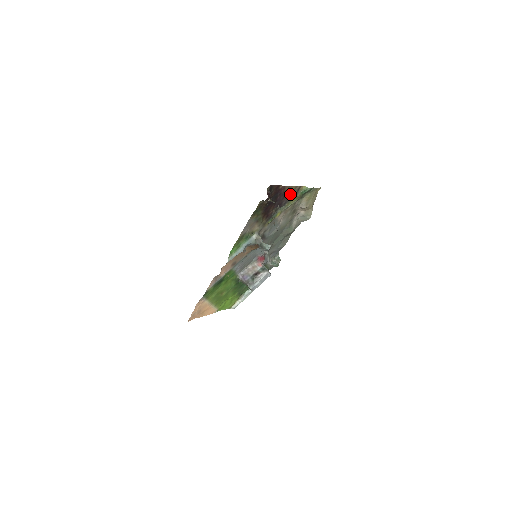
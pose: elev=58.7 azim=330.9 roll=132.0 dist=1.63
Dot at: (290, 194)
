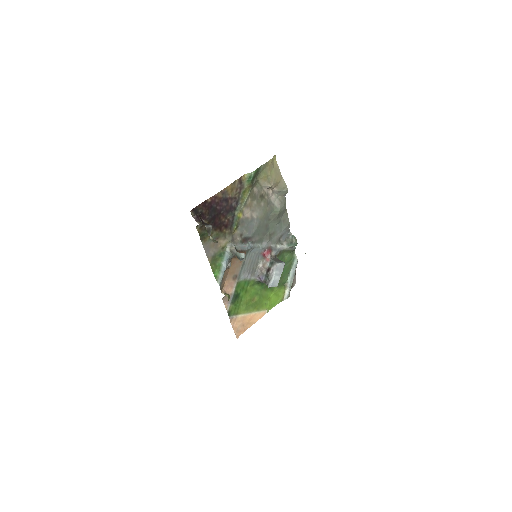
Dot at: (233, 193)
